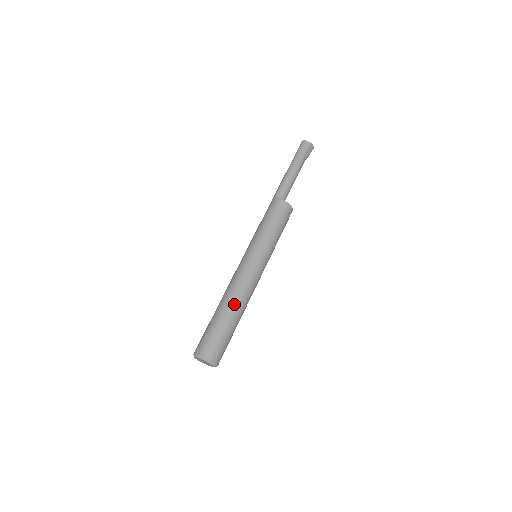
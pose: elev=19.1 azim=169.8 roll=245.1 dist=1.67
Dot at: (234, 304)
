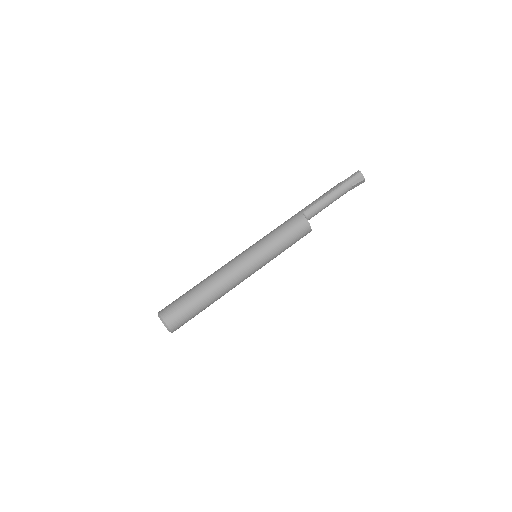
Dot at: (215, 293)
